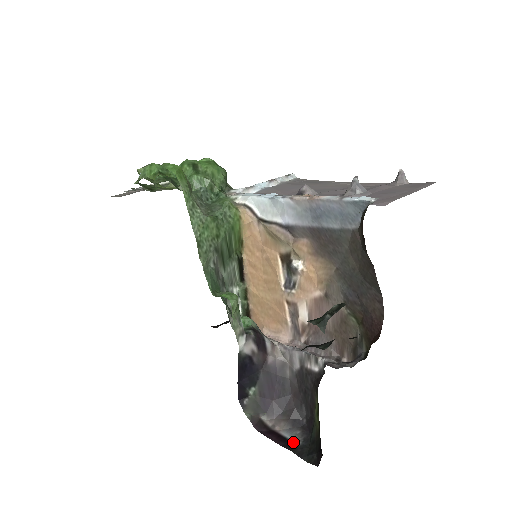
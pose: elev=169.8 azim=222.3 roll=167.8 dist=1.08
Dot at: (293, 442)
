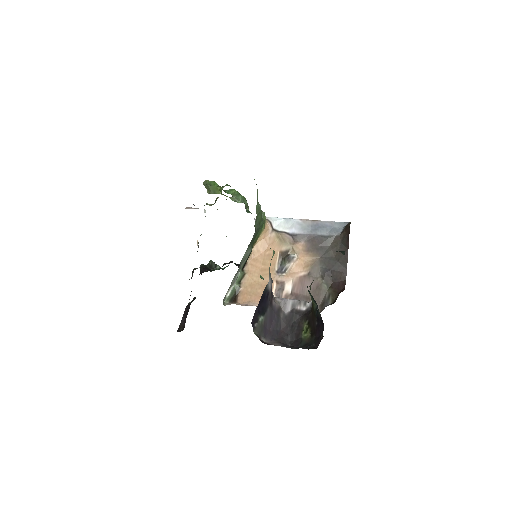
Dot at: occluded
